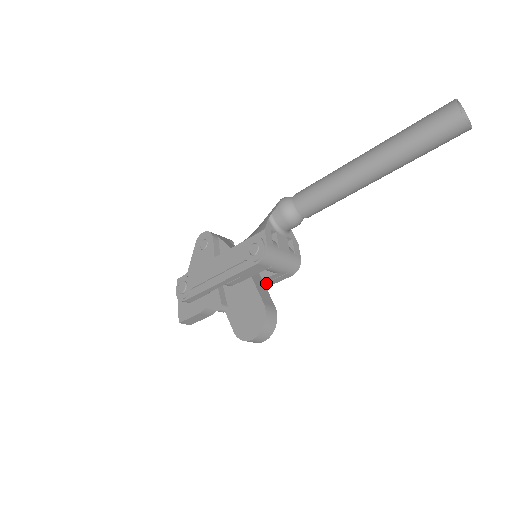
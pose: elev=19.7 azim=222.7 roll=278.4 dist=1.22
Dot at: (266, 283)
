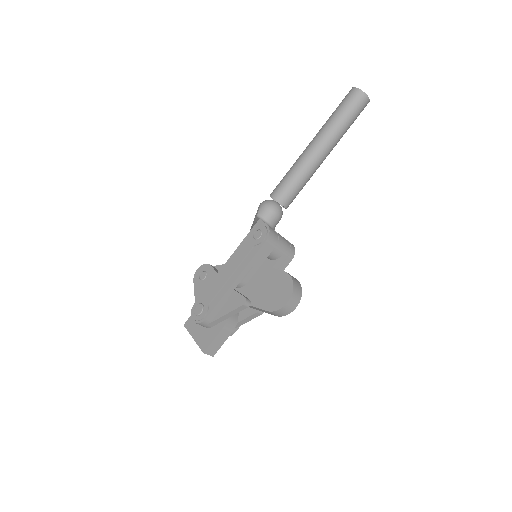
Dot at: occluded
